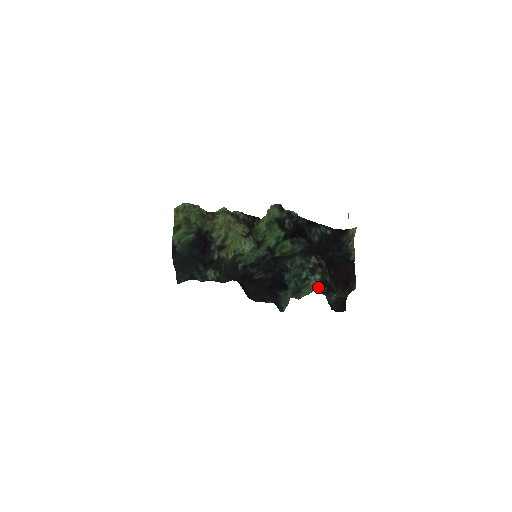
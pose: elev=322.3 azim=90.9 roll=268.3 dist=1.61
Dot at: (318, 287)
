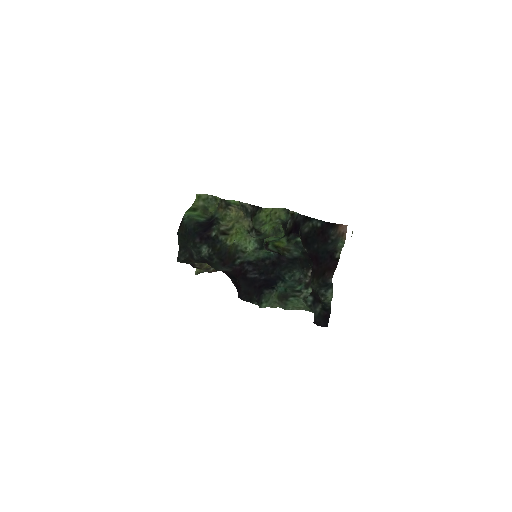
Dot at: (306, 297)
